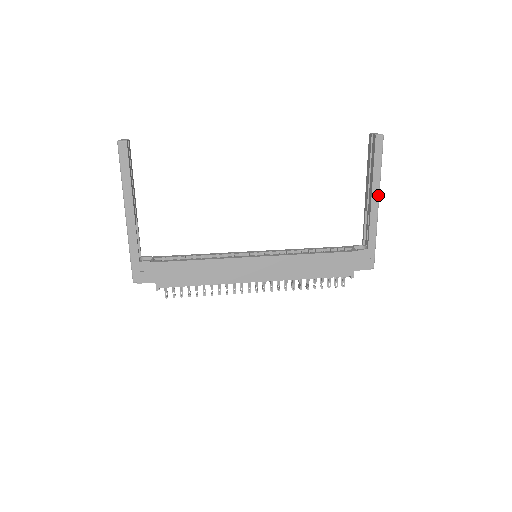
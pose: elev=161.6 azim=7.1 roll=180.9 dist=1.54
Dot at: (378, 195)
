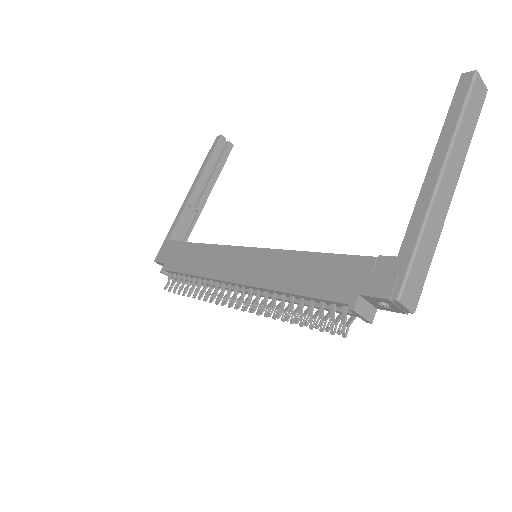
Dot at: (443, 160)
